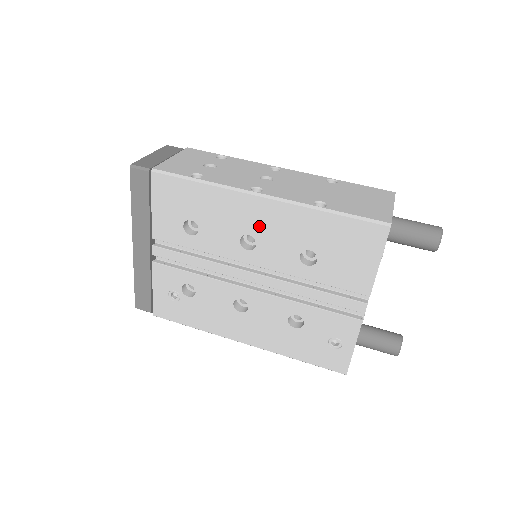
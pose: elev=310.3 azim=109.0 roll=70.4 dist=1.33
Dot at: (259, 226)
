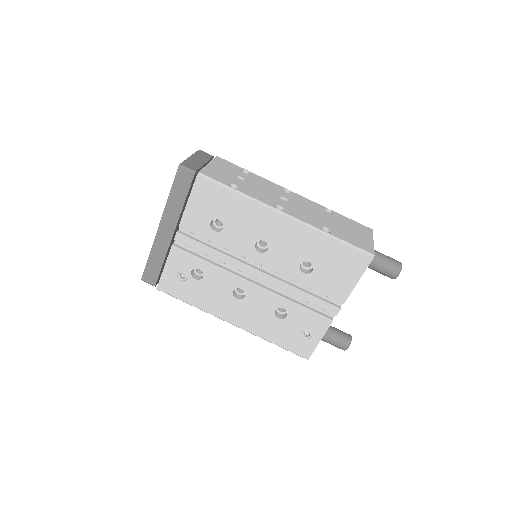
Dot at: (275, 236)
